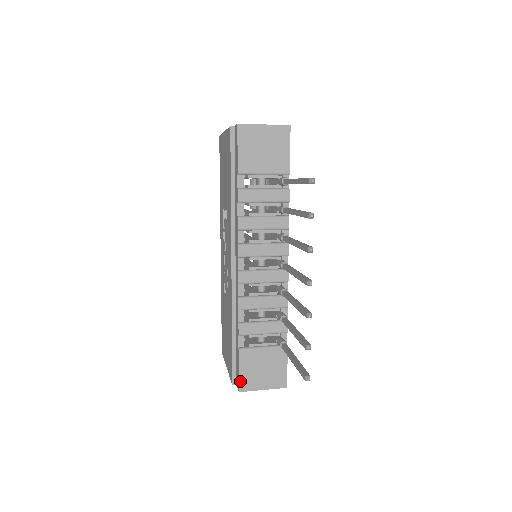
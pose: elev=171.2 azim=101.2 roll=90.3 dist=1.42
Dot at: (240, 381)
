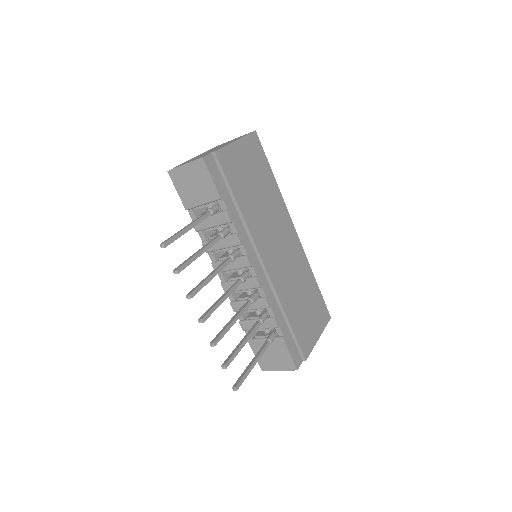
Dot at: (259, 363)
